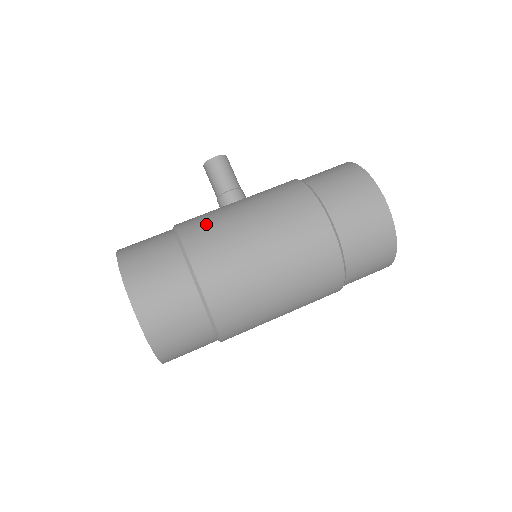
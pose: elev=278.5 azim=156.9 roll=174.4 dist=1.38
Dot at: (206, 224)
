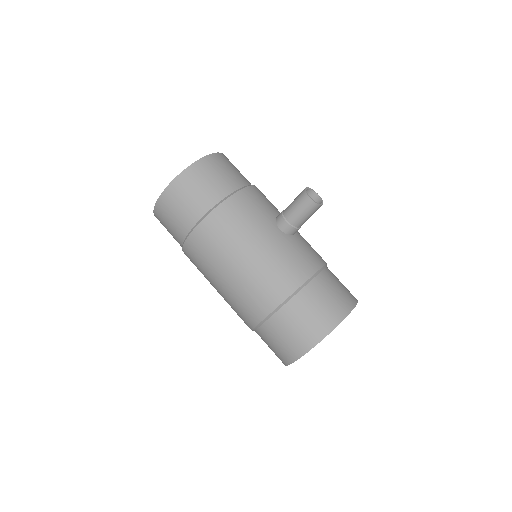
Dot at: (235, 221)
